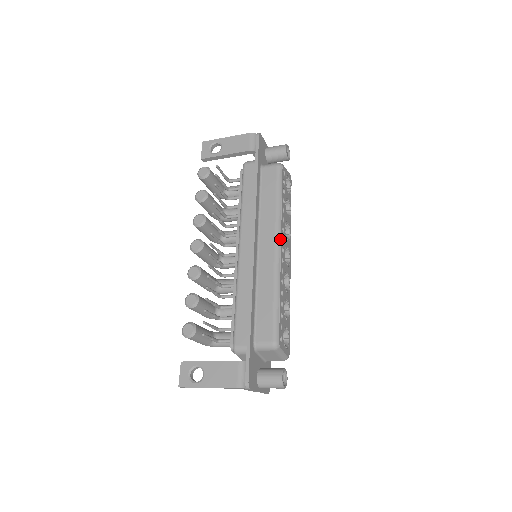
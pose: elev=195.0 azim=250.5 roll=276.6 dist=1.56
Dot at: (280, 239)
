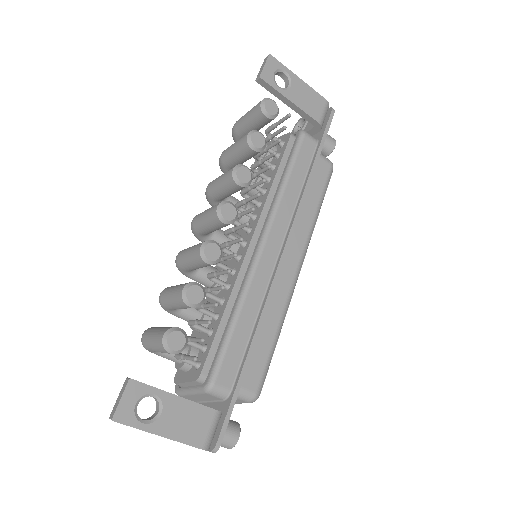
Dot at: (303, 261)
